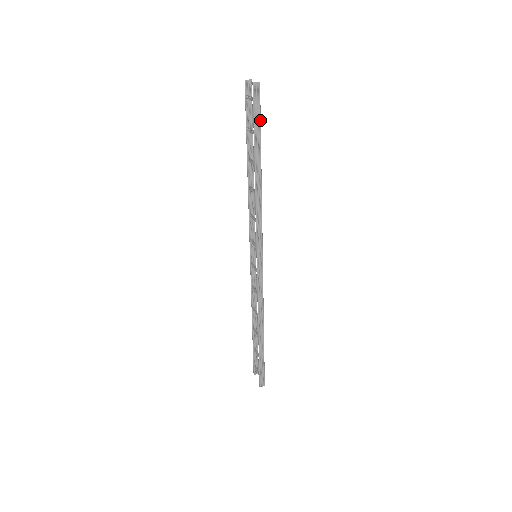
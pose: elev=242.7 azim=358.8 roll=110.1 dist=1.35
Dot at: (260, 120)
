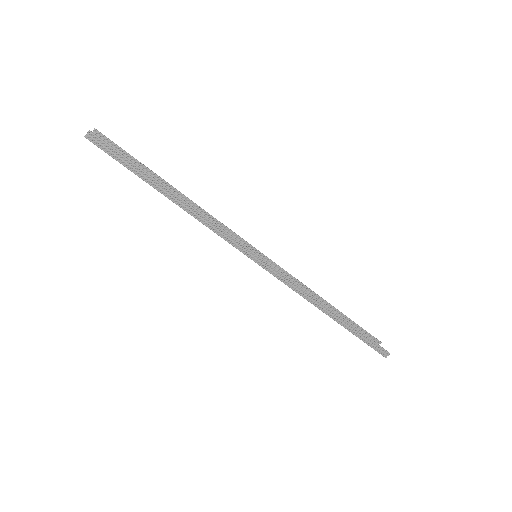
Dot at: (124, 157)
